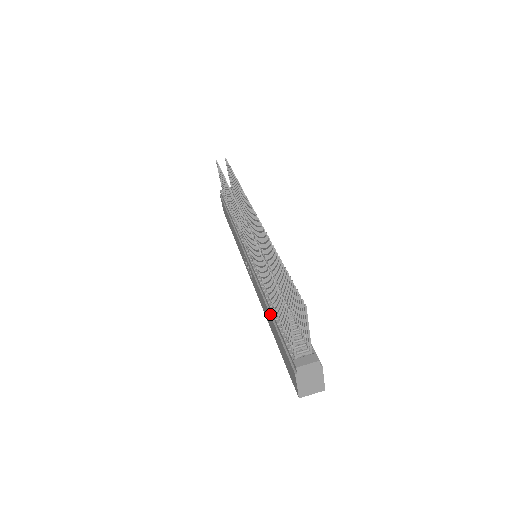
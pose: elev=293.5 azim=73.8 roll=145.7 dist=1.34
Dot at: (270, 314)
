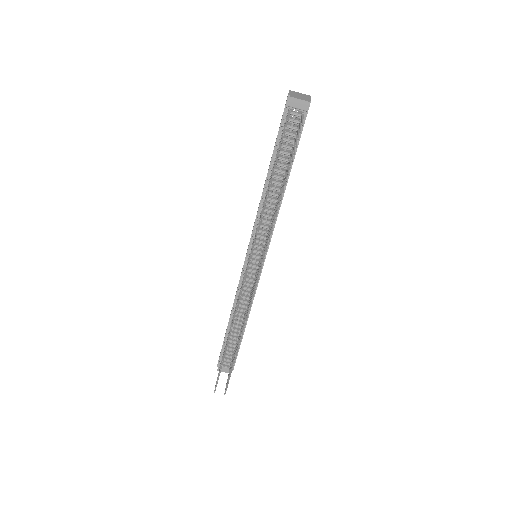
Dot at: (228, 324)
